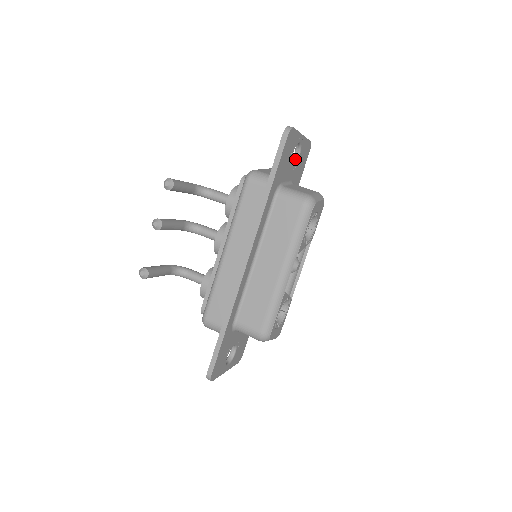
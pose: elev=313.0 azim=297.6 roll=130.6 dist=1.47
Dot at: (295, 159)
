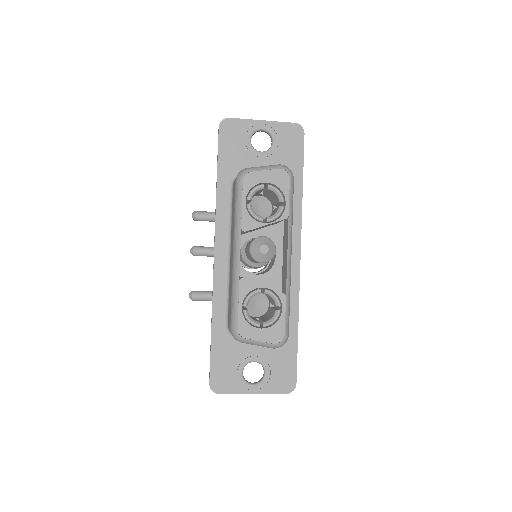
Dot at: occluded
